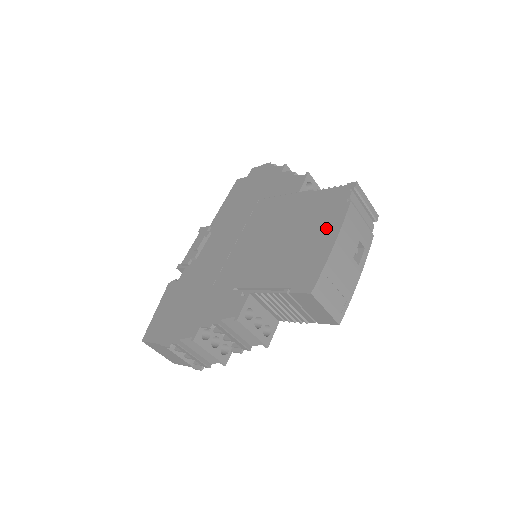
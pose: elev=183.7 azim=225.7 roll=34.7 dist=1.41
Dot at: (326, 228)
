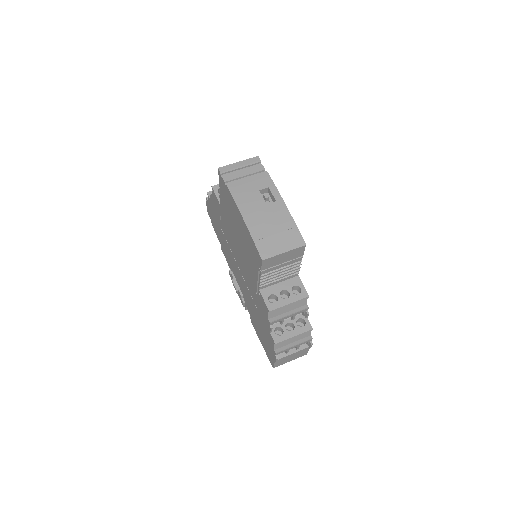
Dot at: (236, 213)
